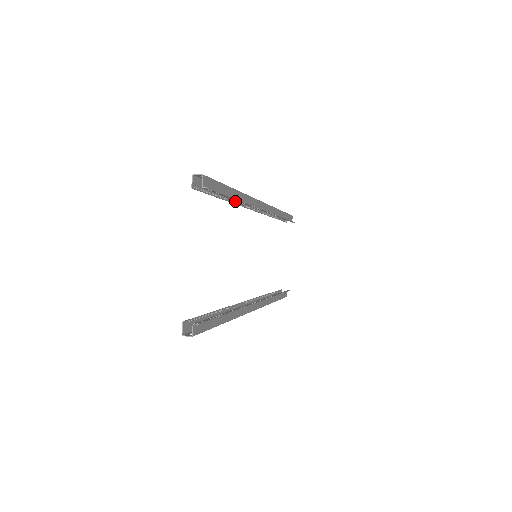
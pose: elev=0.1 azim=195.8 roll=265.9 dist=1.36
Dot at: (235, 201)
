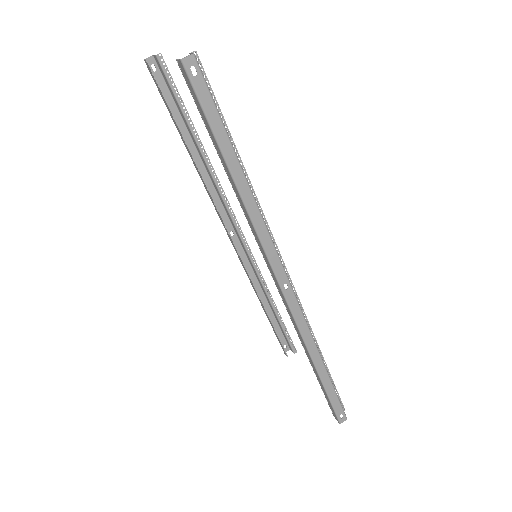
Dot at: (200, 175)
